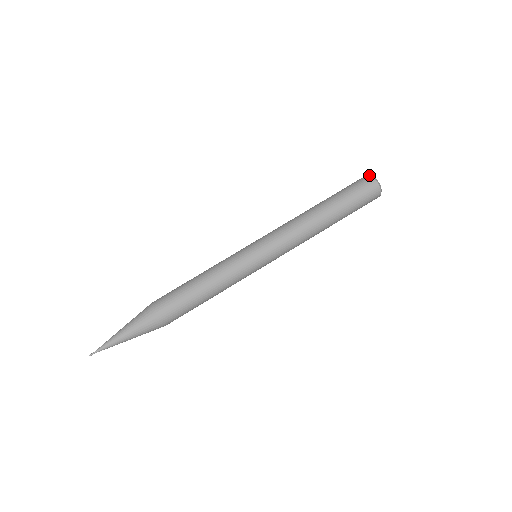
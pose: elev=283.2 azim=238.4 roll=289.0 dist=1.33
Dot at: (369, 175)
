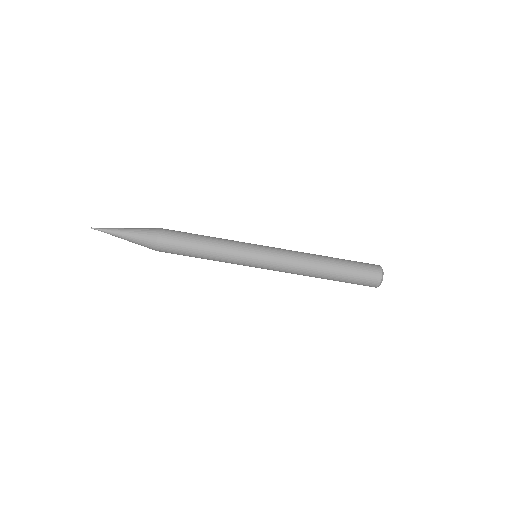
Dot at: (381, 267)
